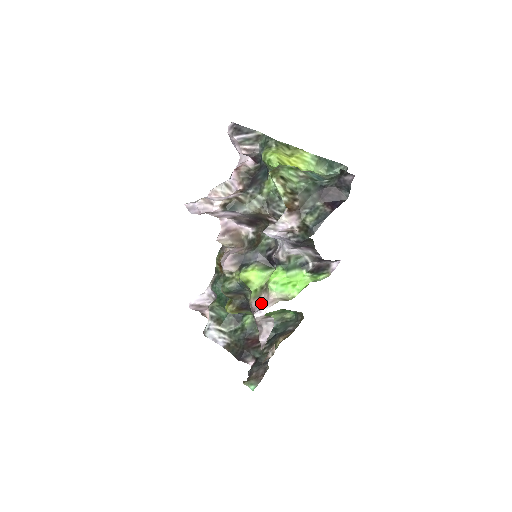
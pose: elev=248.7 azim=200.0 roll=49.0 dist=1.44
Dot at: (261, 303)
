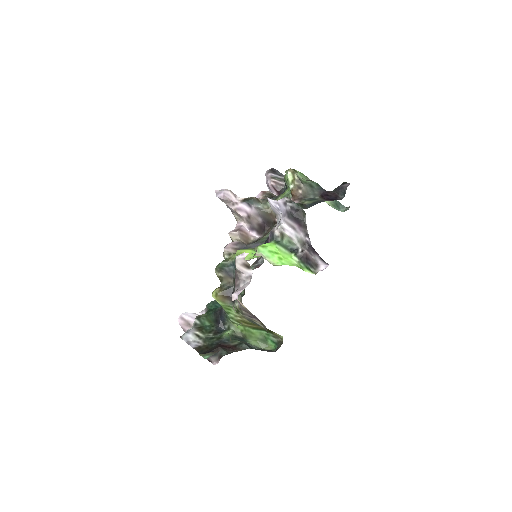
Dot at: occluded
